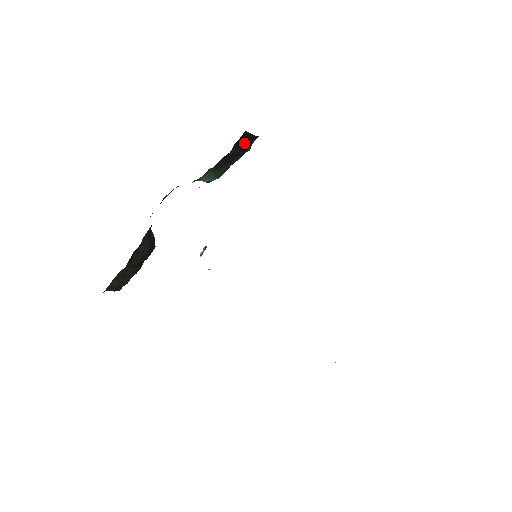
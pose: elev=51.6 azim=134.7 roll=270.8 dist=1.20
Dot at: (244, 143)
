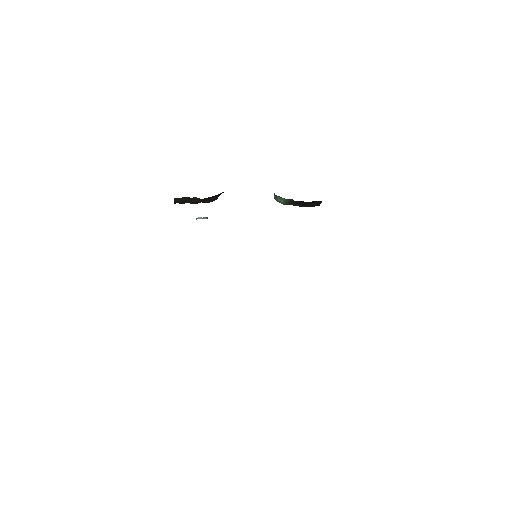
Dot at: (314, 204)
